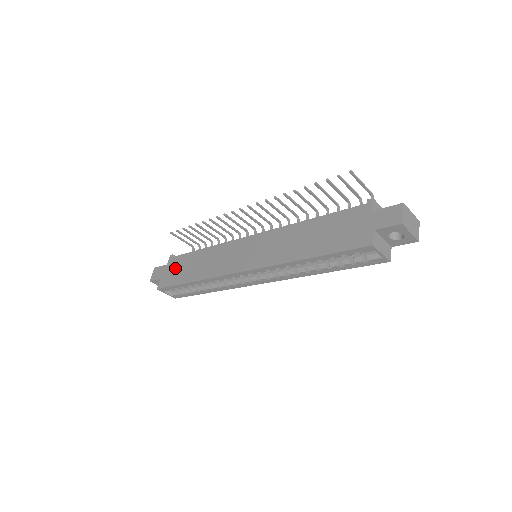
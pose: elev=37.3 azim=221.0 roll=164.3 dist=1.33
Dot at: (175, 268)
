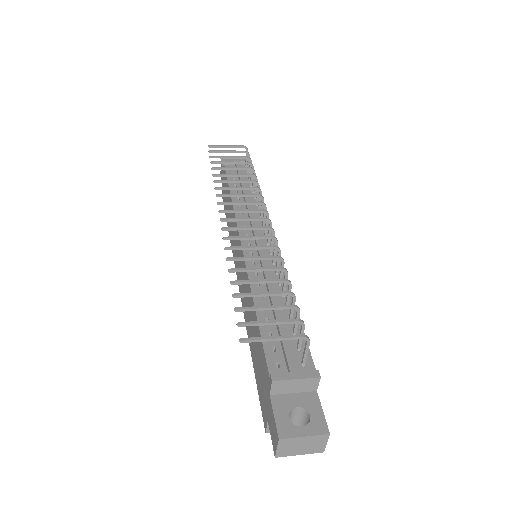
Dot at: occluded
